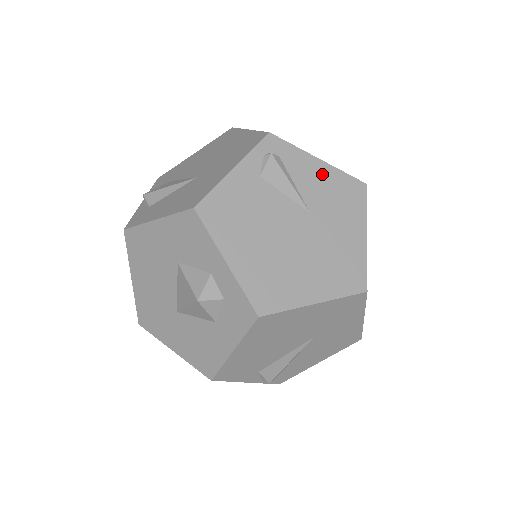
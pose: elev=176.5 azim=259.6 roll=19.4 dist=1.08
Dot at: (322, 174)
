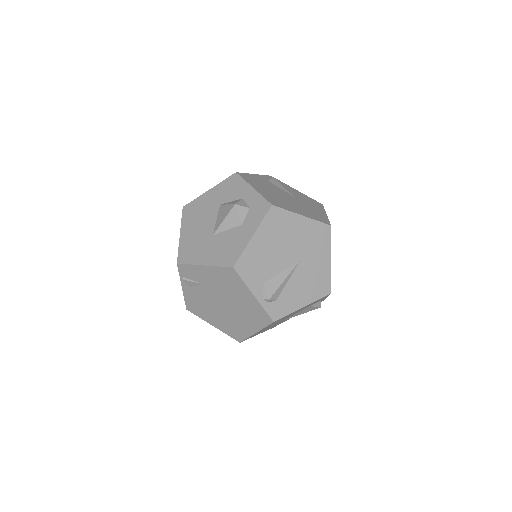
Dot at: (299, 193)
